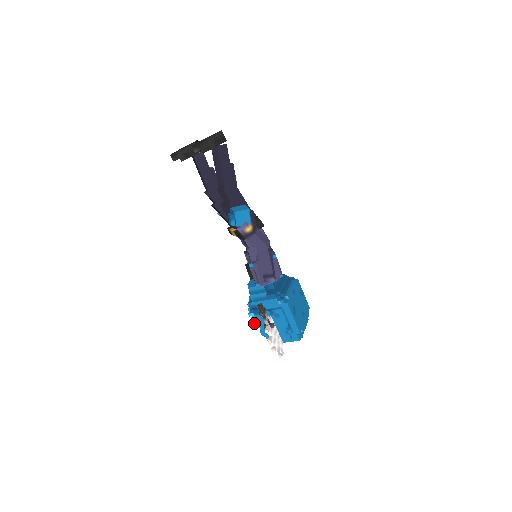
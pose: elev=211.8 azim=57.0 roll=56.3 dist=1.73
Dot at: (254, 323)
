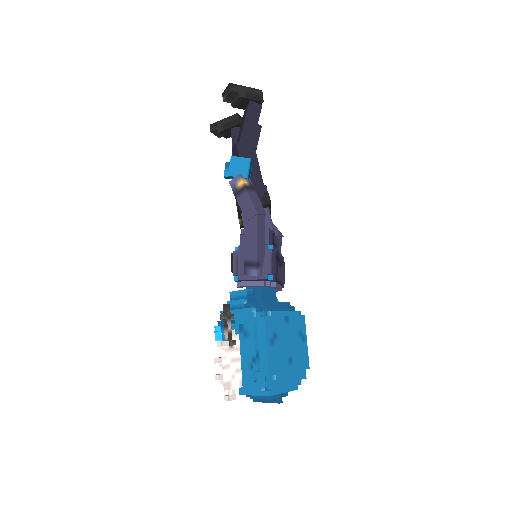
Dot at: (216, 340)
